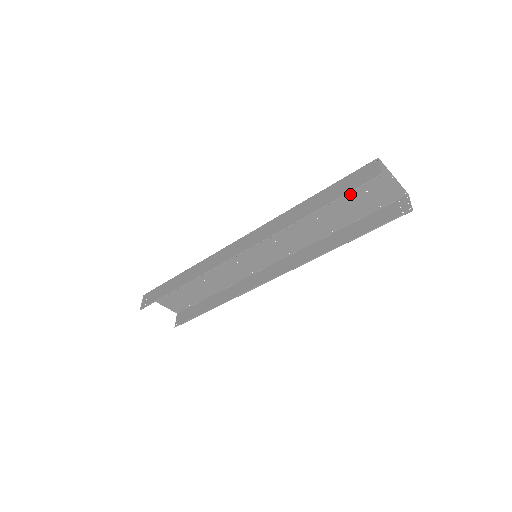
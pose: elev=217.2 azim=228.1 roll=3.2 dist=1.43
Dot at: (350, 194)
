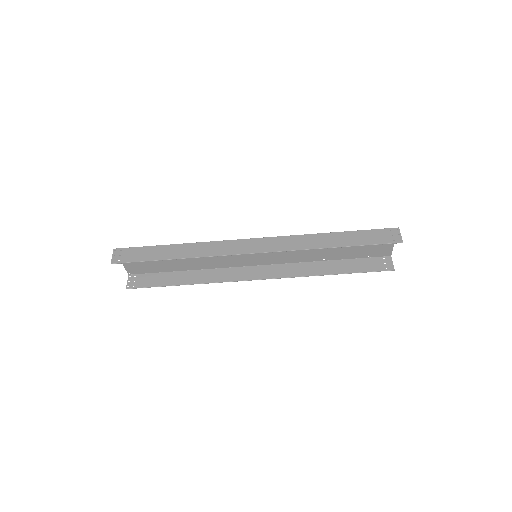
Dot at: occluded
